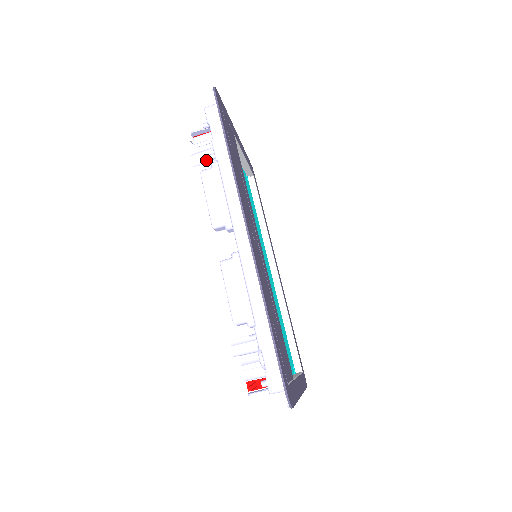
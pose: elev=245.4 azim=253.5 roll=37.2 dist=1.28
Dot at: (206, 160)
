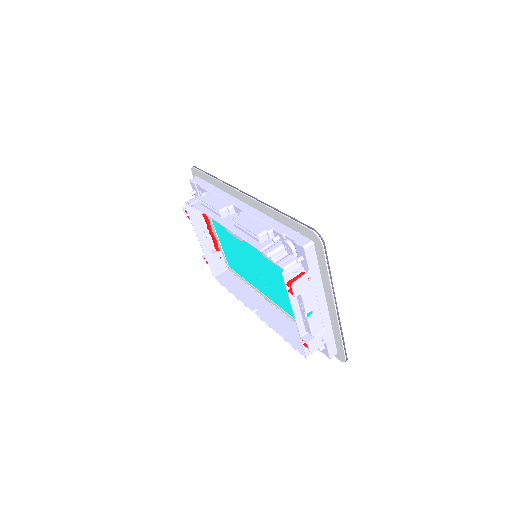
Dot at: occluded
